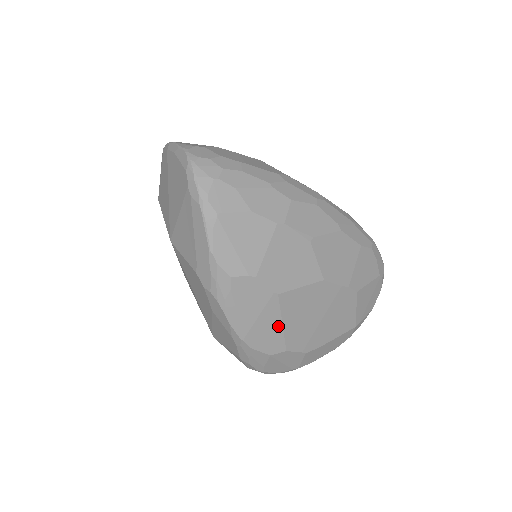
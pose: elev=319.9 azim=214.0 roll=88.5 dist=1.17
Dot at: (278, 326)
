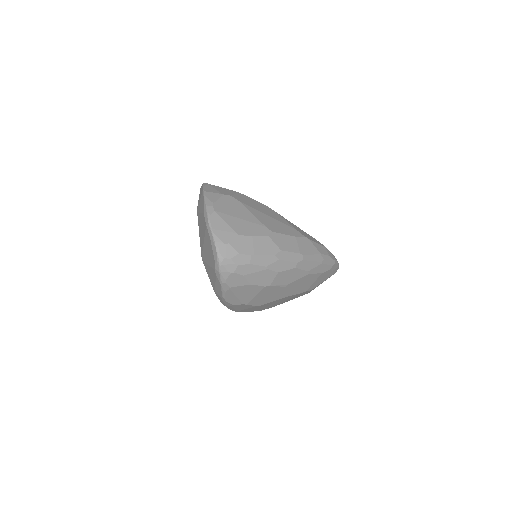
Dot at: occluded
